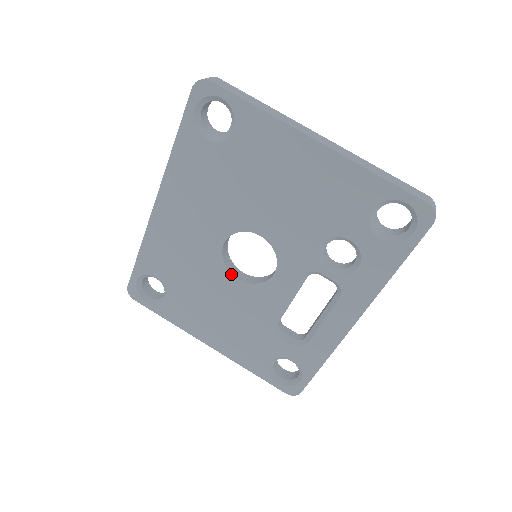
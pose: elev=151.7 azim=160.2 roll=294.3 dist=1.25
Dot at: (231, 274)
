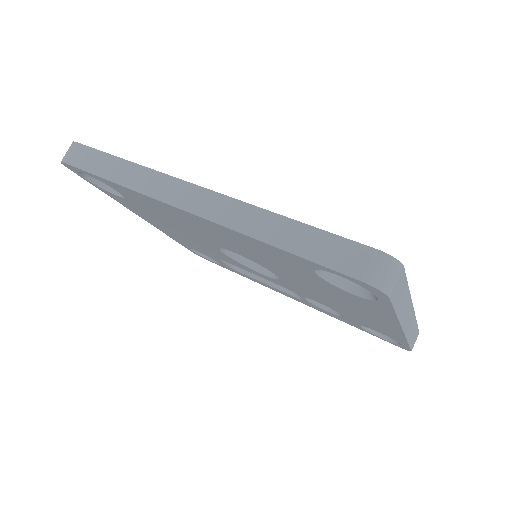
Dot at: (218, 249)
